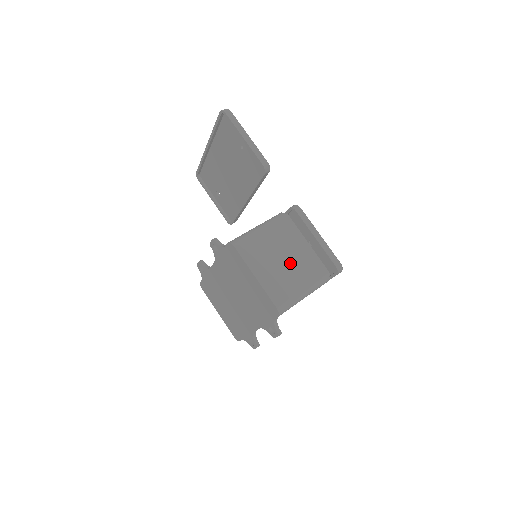
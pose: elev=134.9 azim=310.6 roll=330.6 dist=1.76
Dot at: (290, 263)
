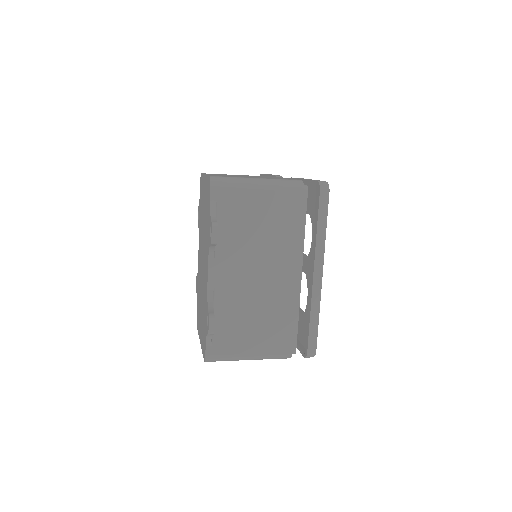
Dot at: occluded
